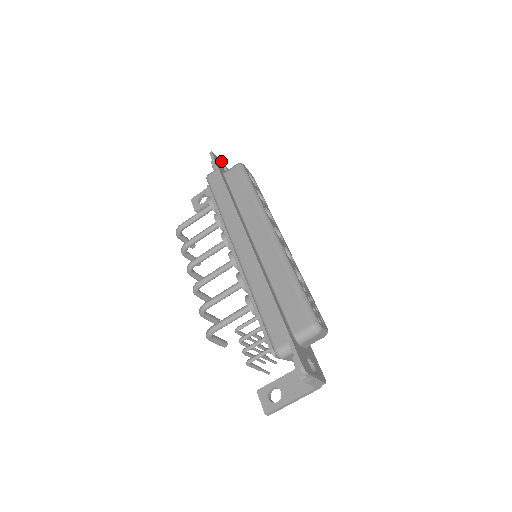
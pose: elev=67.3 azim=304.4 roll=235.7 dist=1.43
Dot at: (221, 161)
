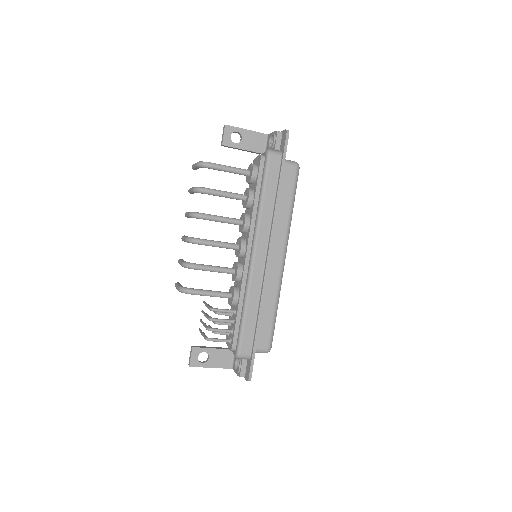
Dot at: occluded
